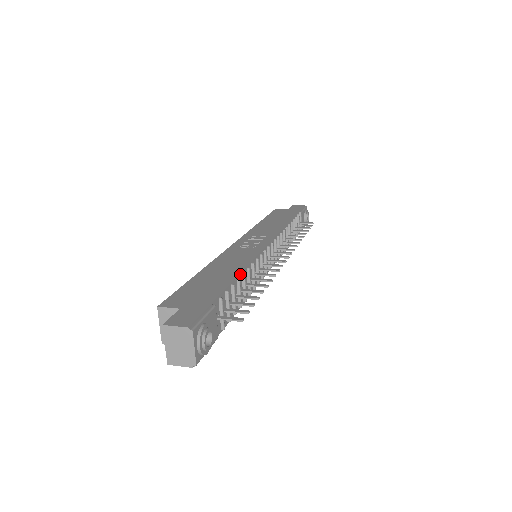
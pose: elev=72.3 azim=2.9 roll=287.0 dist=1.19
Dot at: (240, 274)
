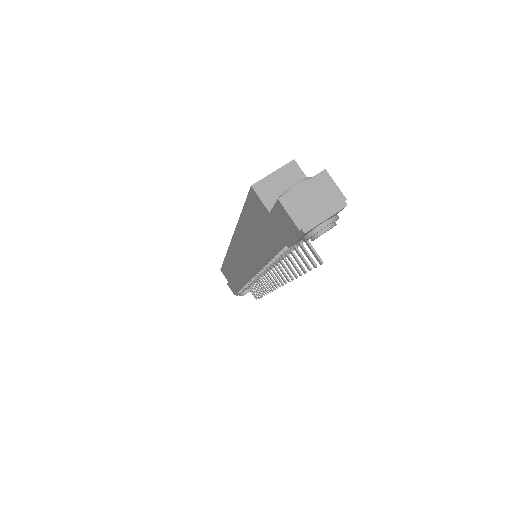
Dot at: occluded
